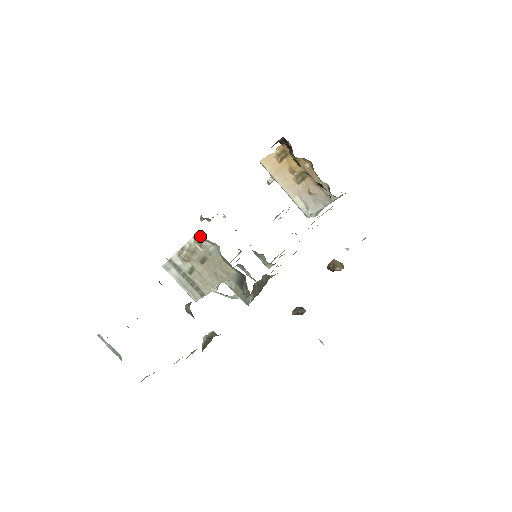
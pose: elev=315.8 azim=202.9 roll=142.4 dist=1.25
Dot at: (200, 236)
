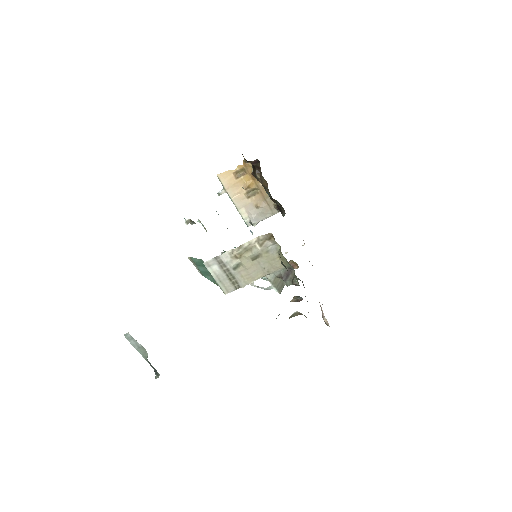
Dot at: (267, 237)
